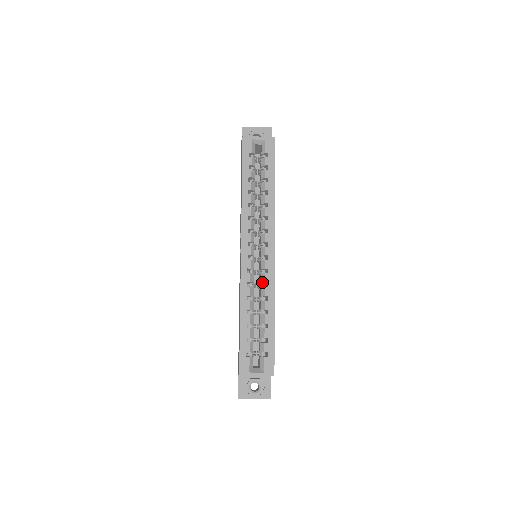
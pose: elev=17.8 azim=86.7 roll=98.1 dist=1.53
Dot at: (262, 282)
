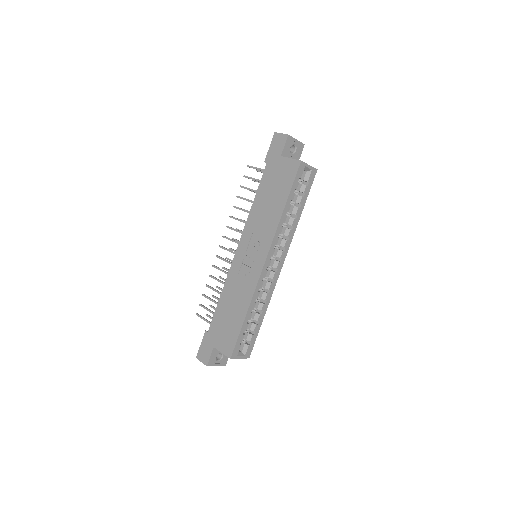
Dot at: occluded
